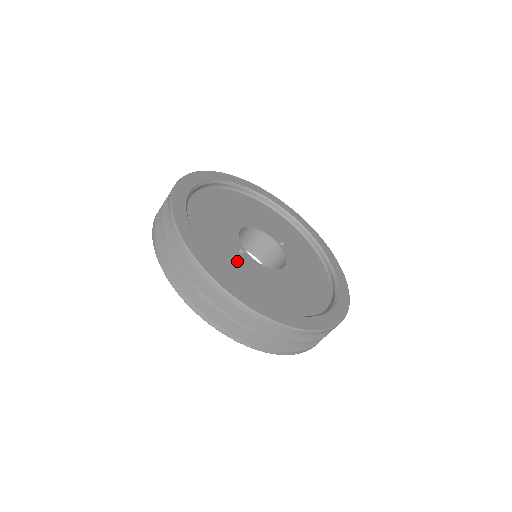
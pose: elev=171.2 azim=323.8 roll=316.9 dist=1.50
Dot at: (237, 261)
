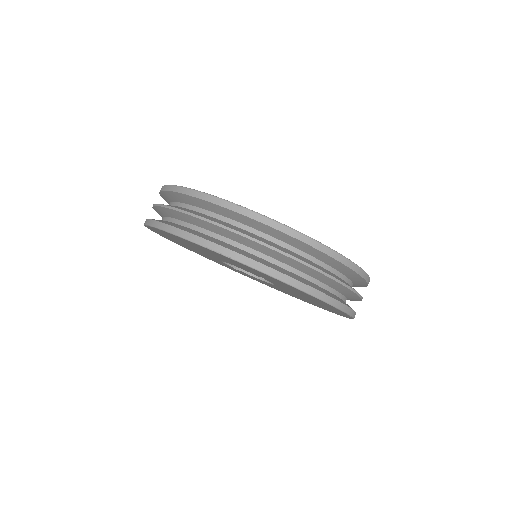
Dot at: occluded
